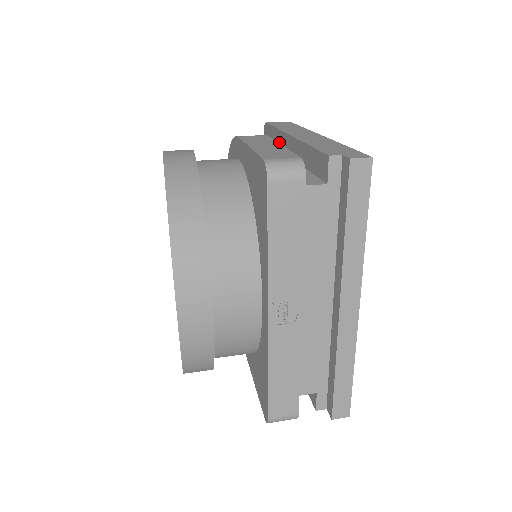
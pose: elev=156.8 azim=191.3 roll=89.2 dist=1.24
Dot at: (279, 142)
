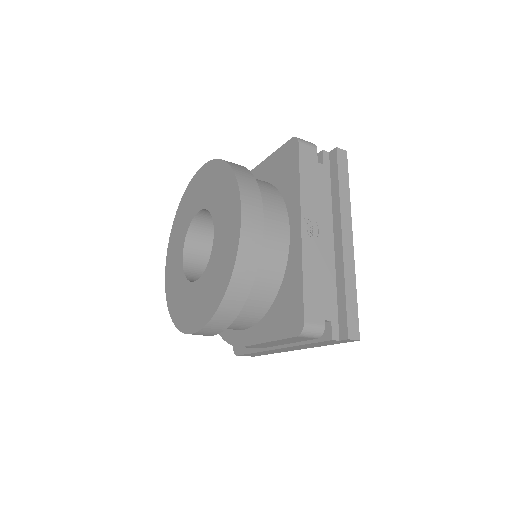
Dot at: occluded
